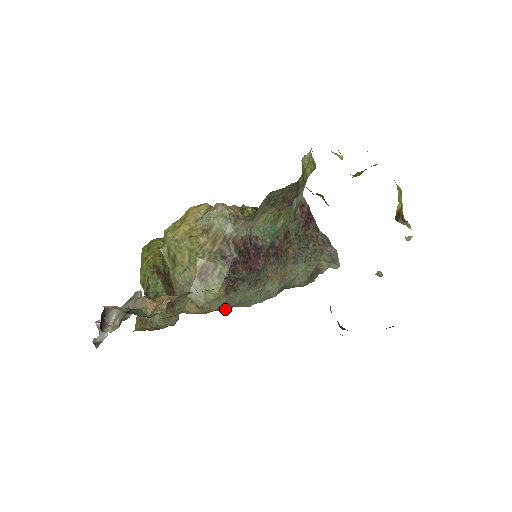
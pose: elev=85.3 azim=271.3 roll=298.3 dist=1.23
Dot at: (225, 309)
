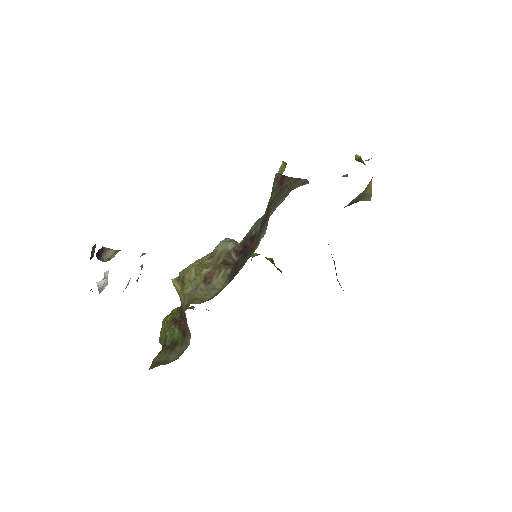
Dot at: occluded
